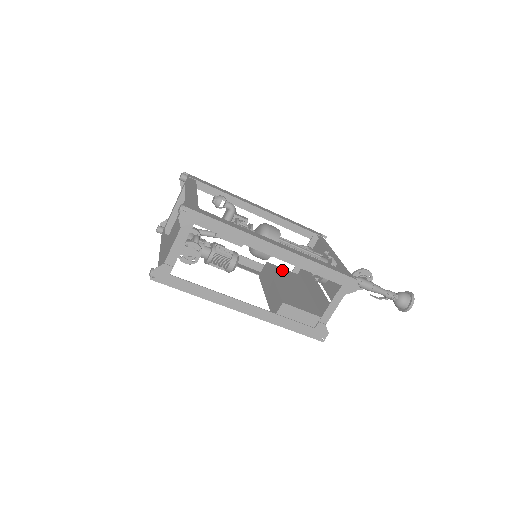
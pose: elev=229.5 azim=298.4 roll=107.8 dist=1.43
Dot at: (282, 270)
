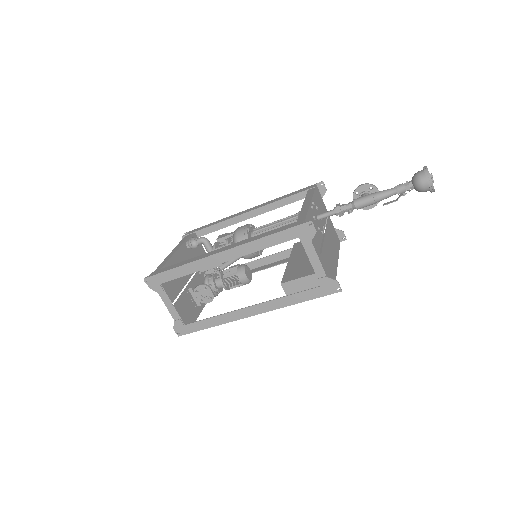
Dot at: occluded
